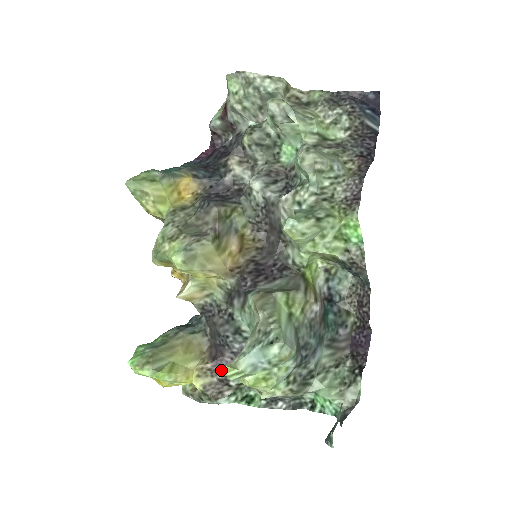
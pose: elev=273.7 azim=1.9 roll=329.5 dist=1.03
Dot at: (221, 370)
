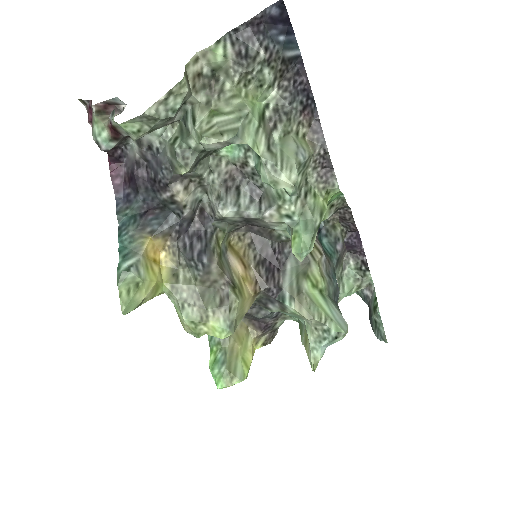
Dot at: (270, 330)
